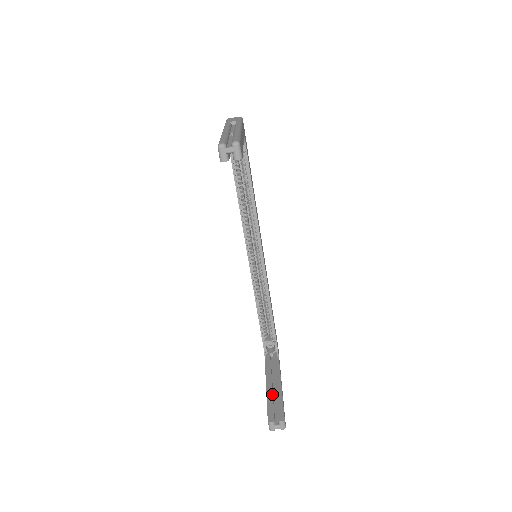
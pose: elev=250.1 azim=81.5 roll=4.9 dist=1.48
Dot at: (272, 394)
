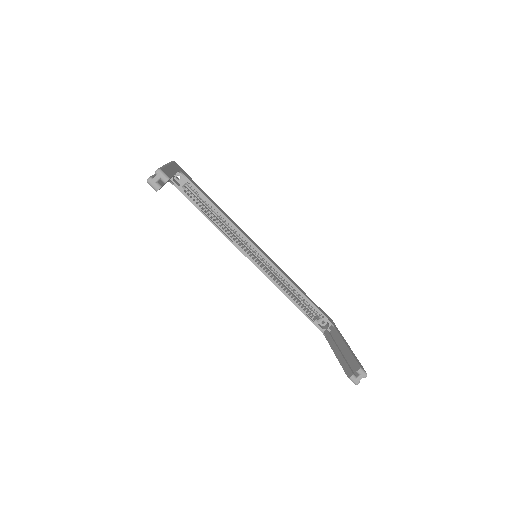
Dot at: (342, 356)
